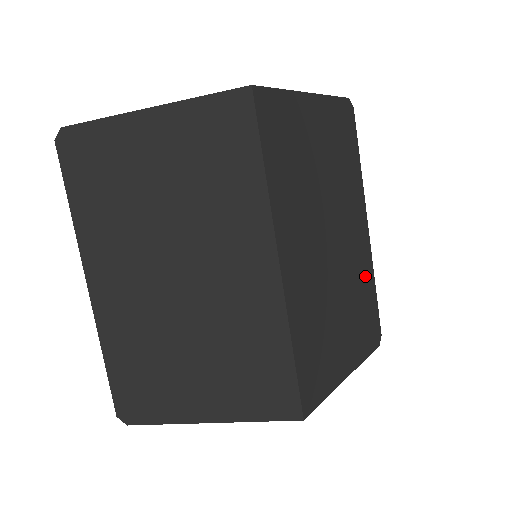
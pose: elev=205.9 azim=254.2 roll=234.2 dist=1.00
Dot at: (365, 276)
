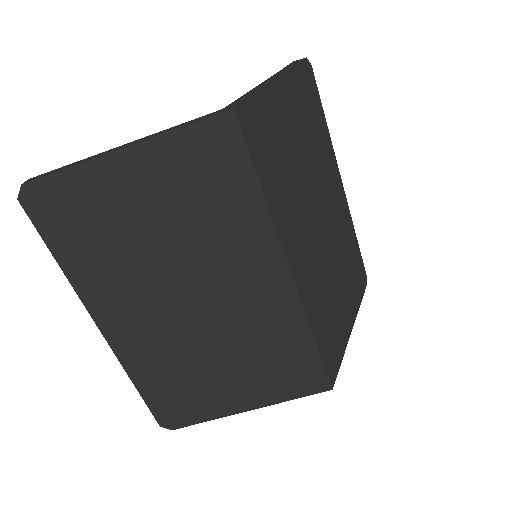
Dot at: (348, 232)
